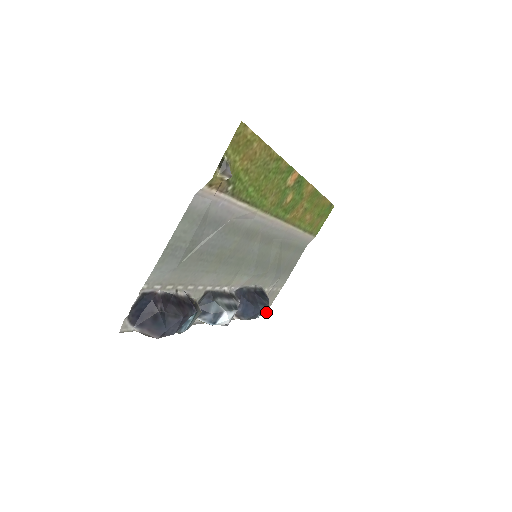
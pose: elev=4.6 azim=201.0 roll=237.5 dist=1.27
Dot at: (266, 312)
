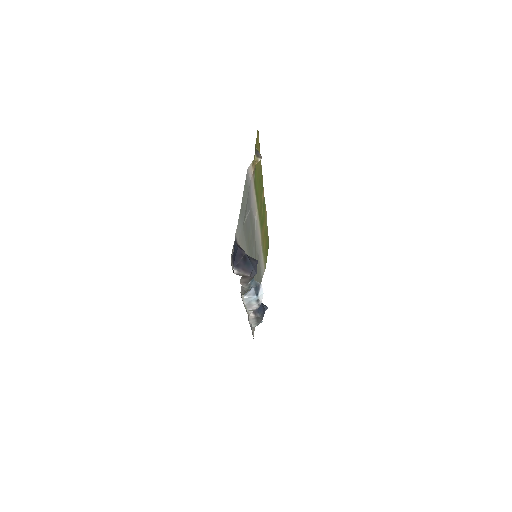
Dot at: occluded
